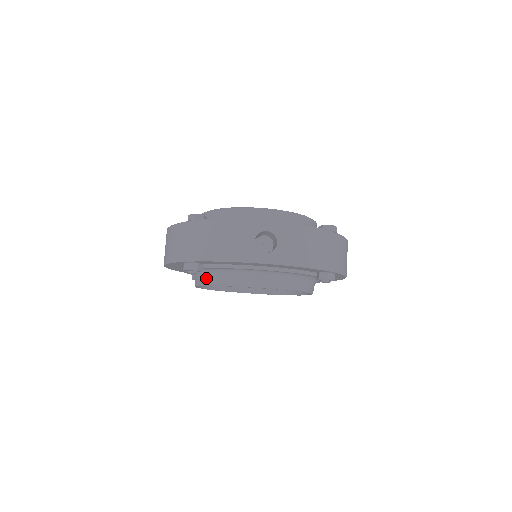
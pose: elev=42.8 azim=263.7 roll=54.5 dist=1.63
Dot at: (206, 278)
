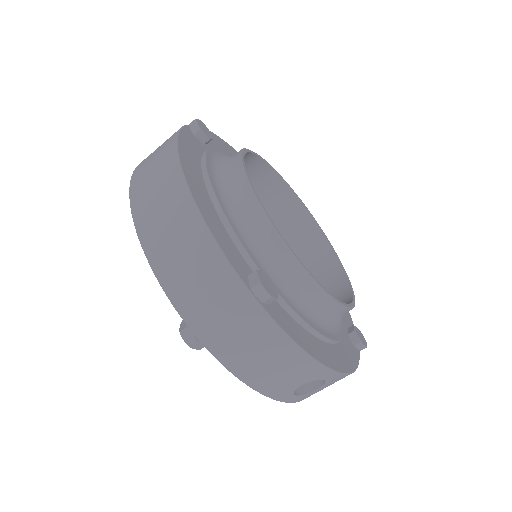
Dot at: occluded
